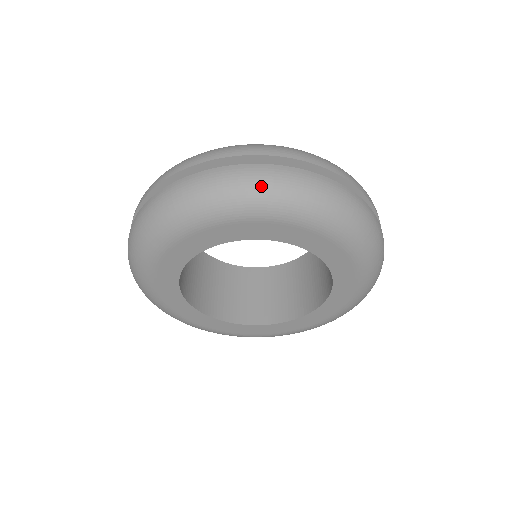
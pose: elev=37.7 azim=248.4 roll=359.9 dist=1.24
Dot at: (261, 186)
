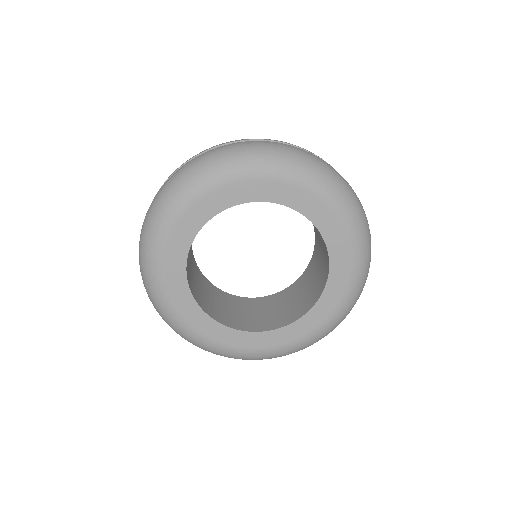
Dot at: (268, 150)
